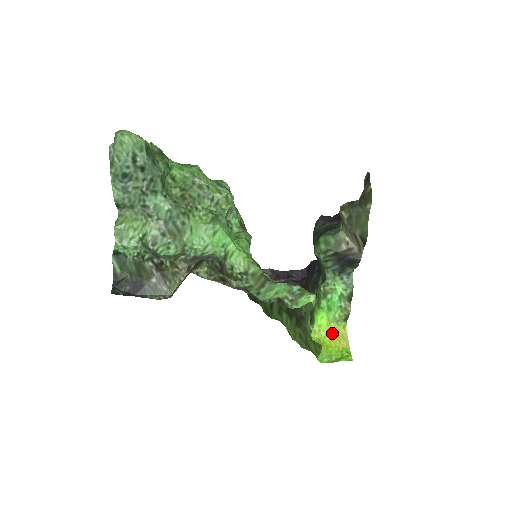
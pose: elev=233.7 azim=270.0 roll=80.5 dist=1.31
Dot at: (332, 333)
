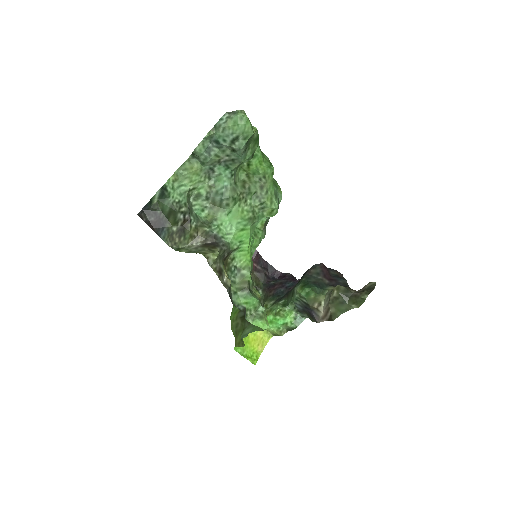
Dot at: (259, 335)
